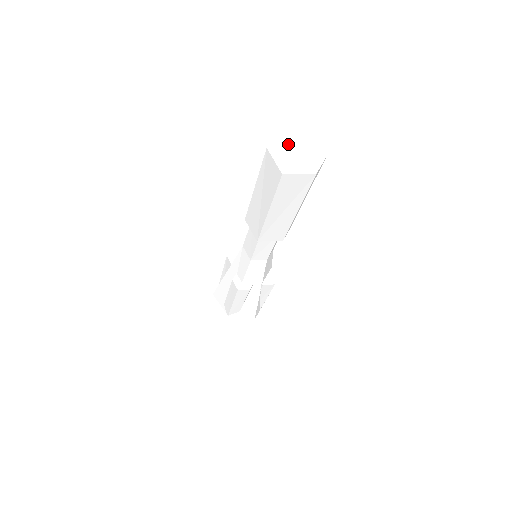
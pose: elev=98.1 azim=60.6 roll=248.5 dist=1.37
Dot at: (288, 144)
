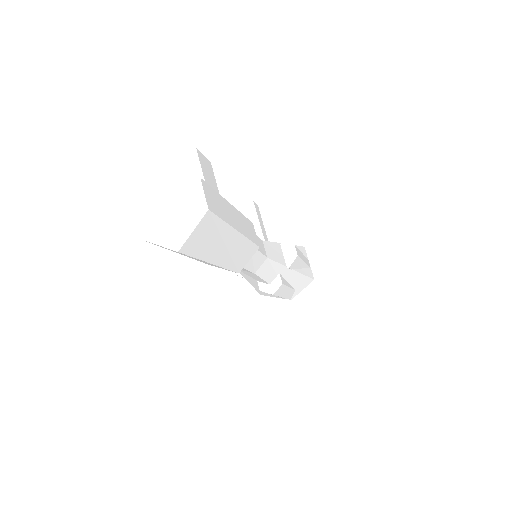
Dot at: (151, 207)
